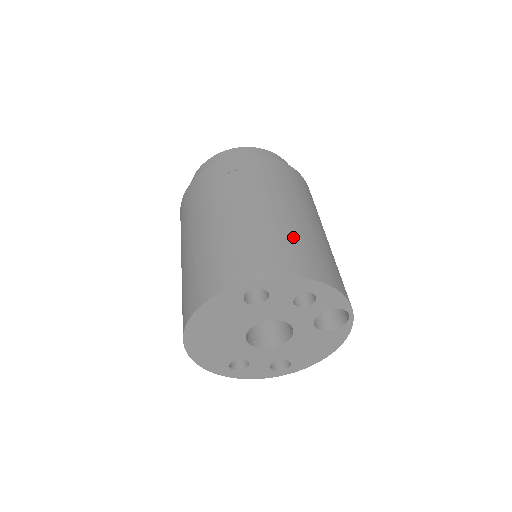
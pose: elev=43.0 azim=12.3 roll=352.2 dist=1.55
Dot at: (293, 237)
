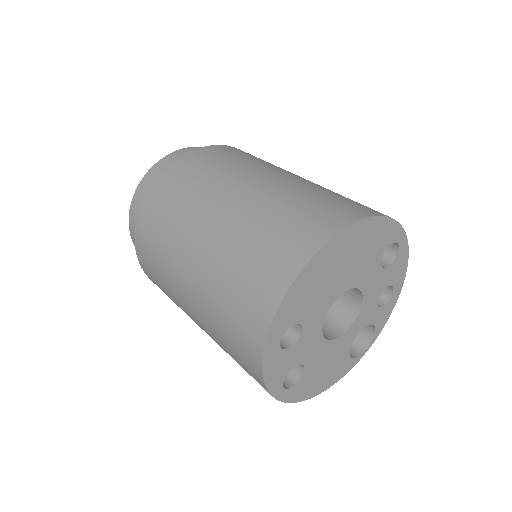
Dot at: occluded
